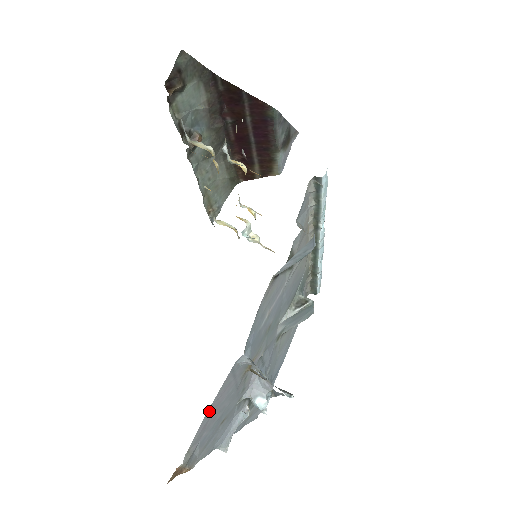
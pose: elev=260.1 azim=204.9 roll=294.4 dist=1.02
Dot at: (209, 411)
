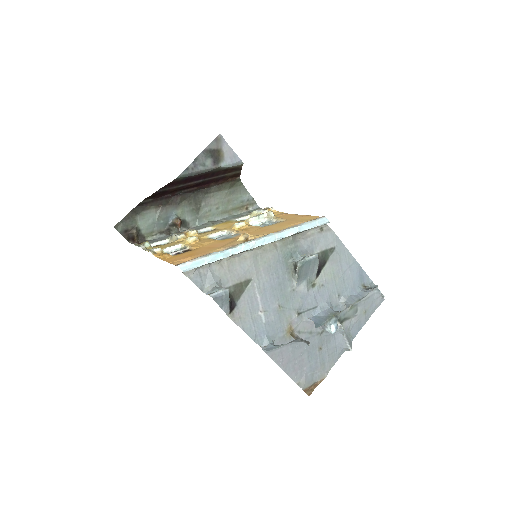
Dot at: (285, 368)
